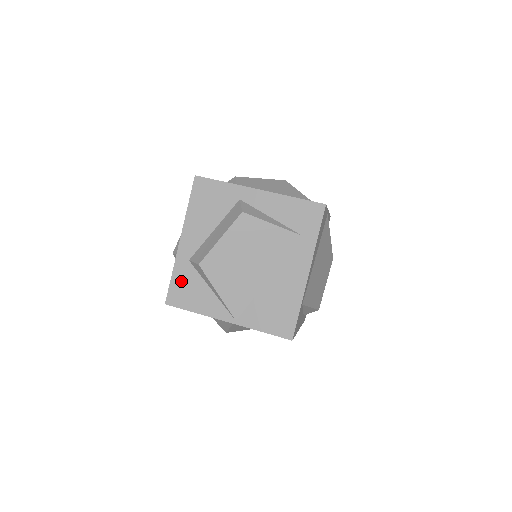
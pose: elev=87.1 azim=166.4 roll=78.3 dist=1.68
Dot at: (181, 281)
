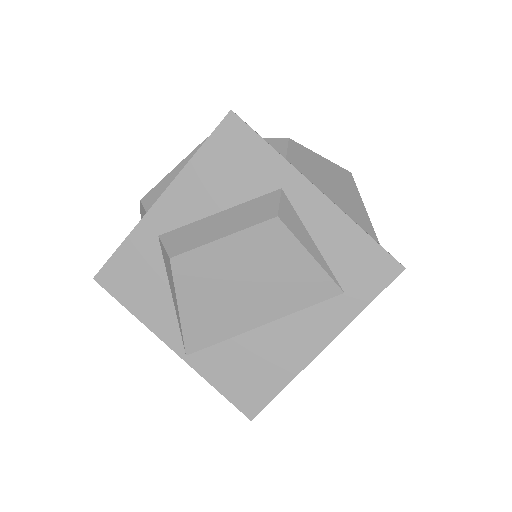
Dot at: (132, 259)
